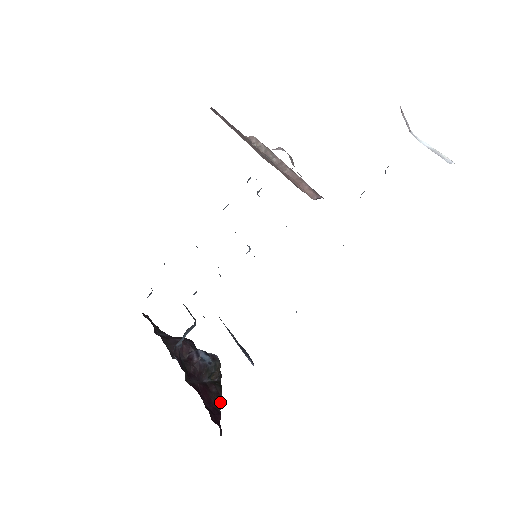
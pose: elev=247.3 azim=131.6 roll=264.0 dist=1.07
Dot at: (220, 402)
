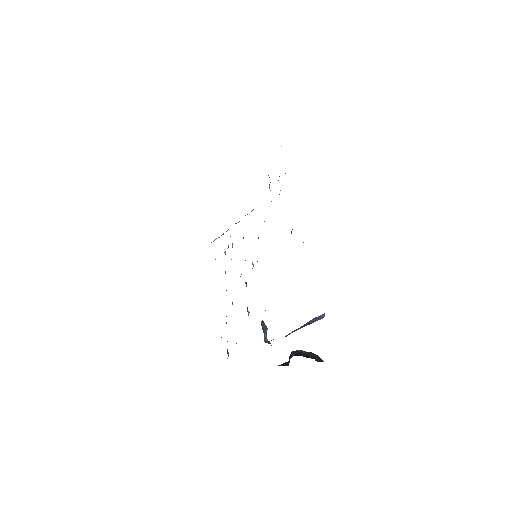
Dot at: occluded
